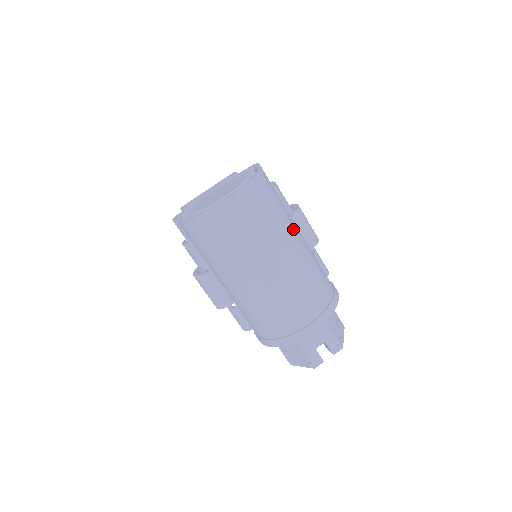
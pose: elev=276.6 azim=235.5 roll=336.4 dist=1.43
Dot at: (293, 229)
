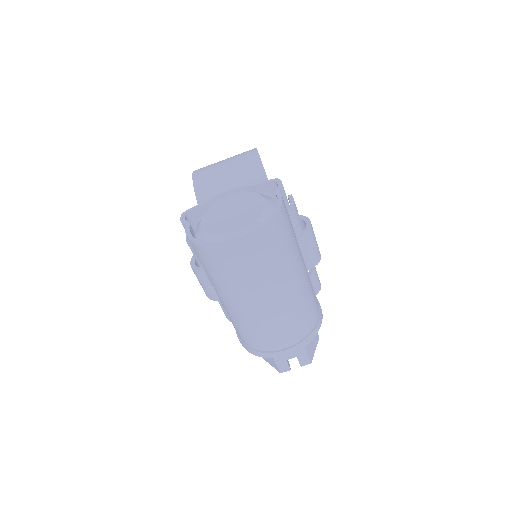
Dot at: (297, 266)
